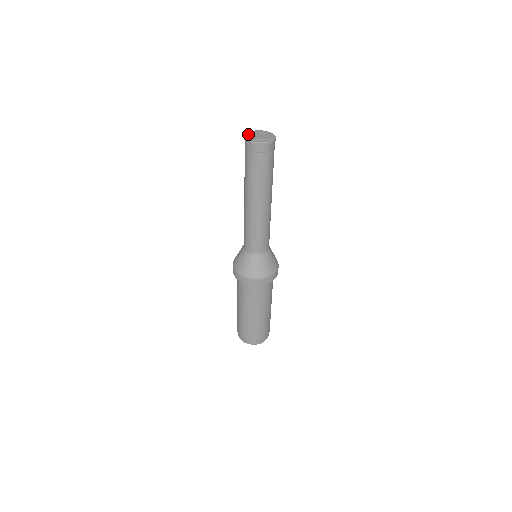
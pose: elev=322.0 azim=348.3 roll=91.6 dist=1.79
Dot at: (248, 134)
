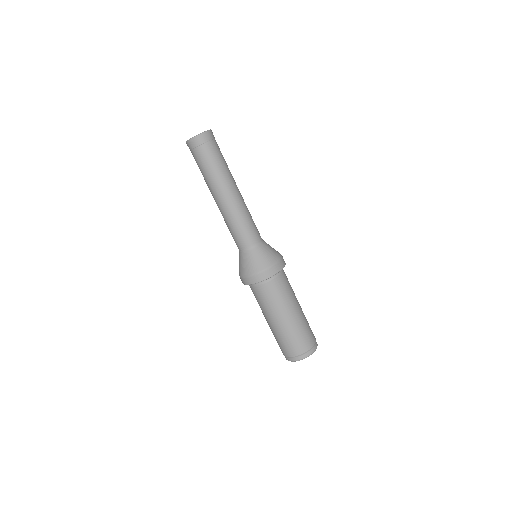
Dot at: occluded
